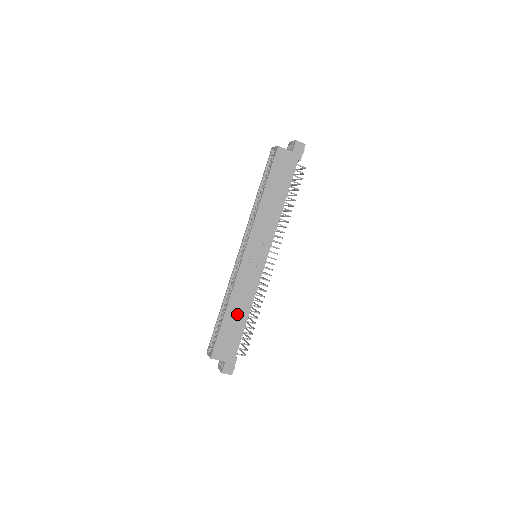
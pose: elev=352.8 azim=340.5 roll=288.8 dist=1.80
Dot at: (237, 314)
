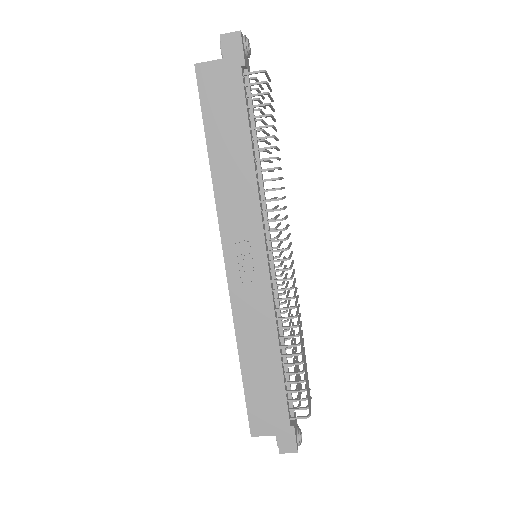
Dot at: (260, 360)
